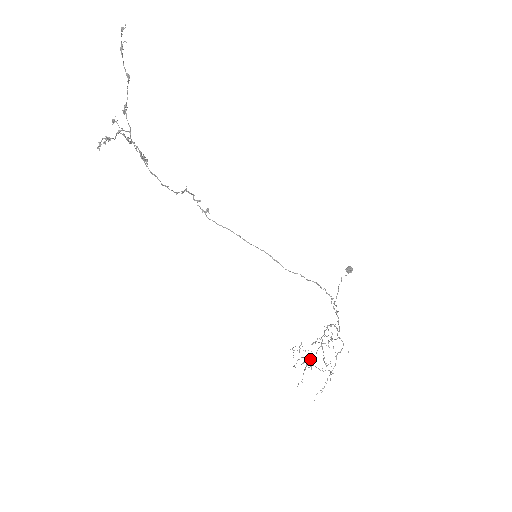
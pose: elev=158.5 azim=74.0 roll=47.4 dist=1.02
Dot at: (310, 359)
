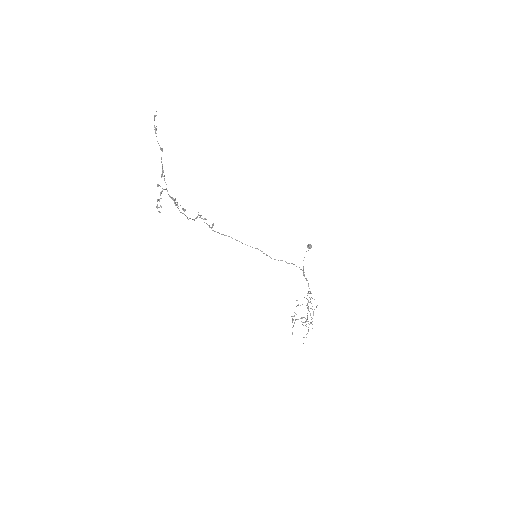
Dot at: (306, 321)
